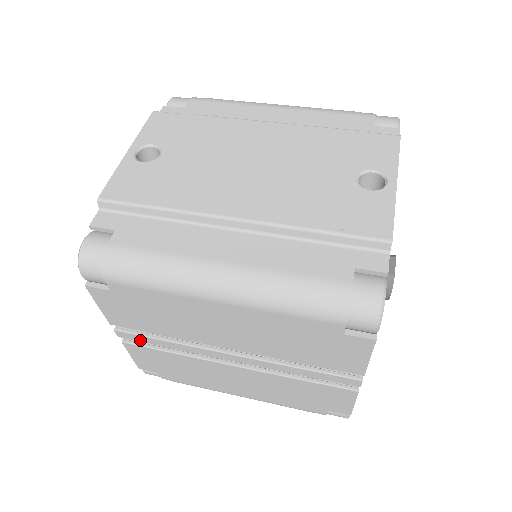
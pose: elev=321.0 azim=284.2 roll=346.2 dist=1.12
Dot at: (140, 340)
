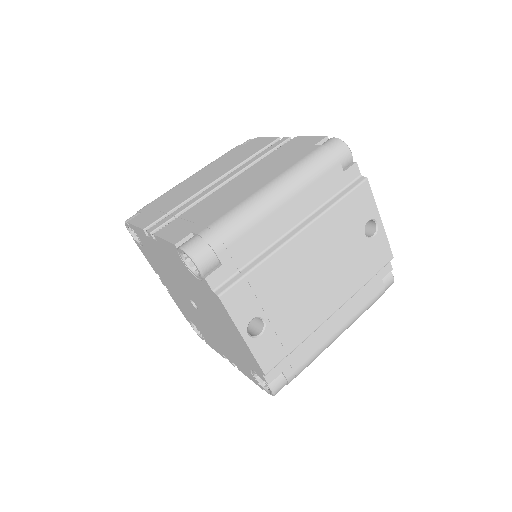
Dot at: occluded
